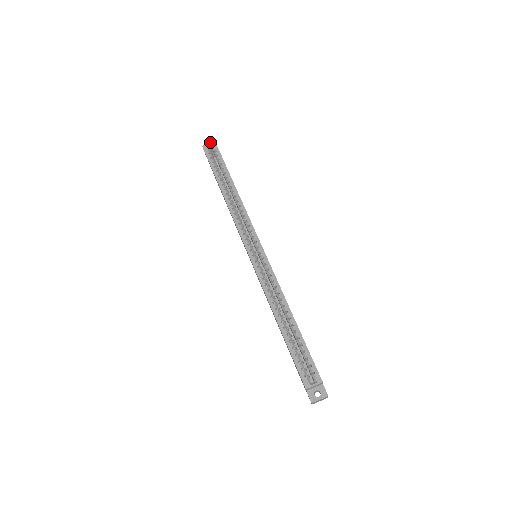
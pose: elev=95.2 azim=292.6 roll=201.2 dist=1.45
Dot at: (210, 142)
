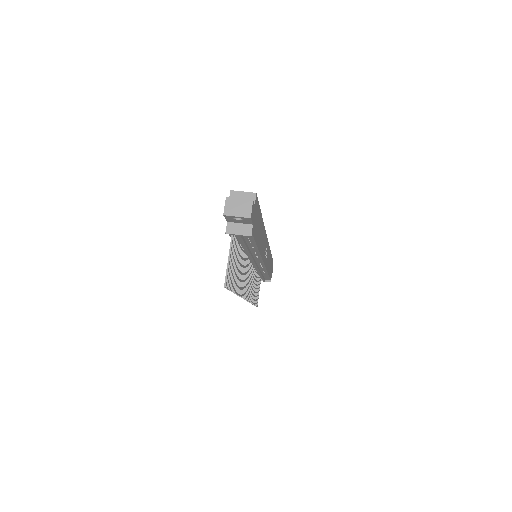
Dot at: occluded
